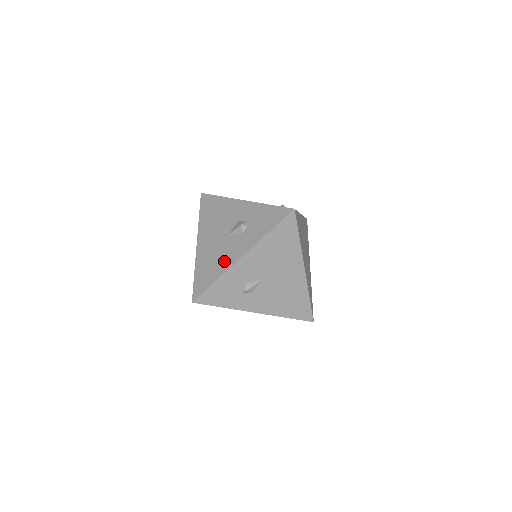
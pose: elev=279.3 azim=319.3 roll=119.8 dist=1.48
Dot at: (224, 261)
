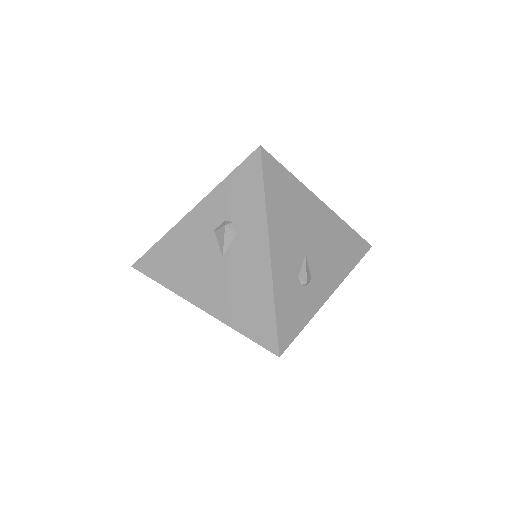
Dot at: (255, 279)
